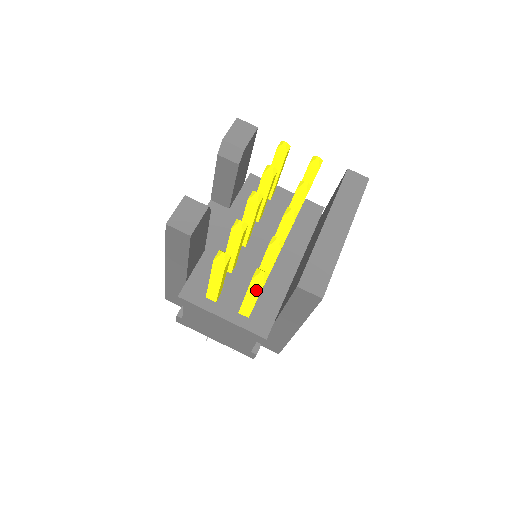
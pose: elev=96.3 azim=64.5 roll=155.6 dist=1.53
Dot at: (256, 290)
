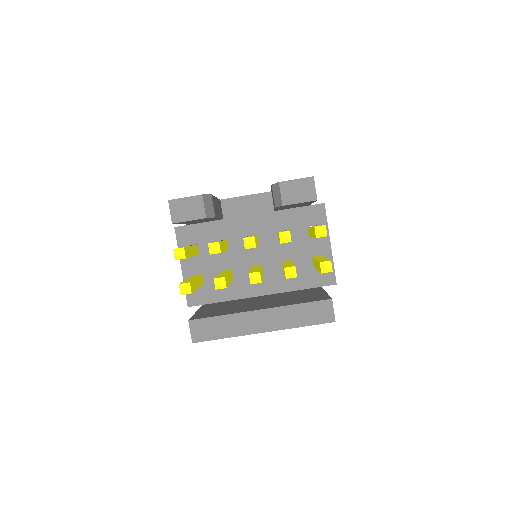
Dot at: occluded
